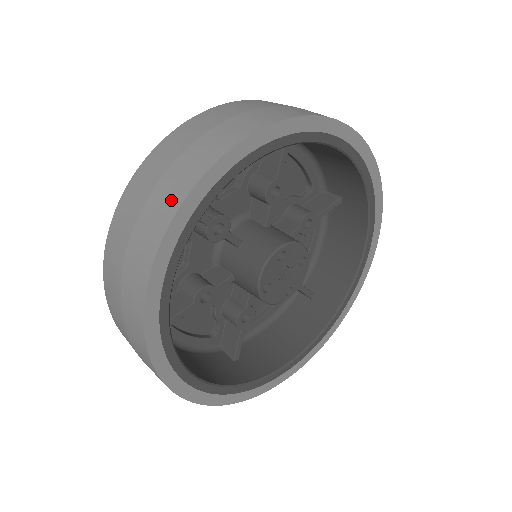
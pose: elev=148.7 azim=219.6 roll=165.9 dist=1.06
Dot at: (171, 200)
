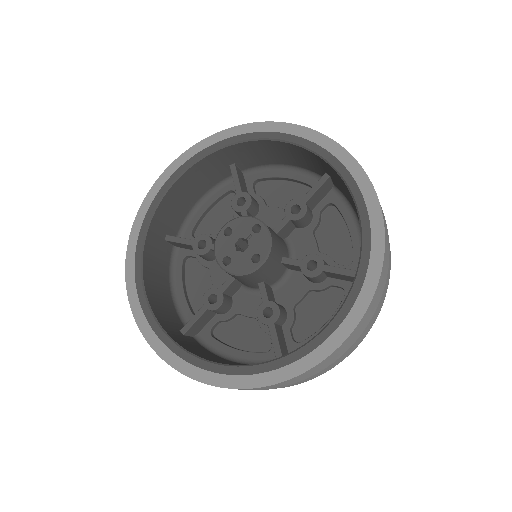
Dot at: occluded
